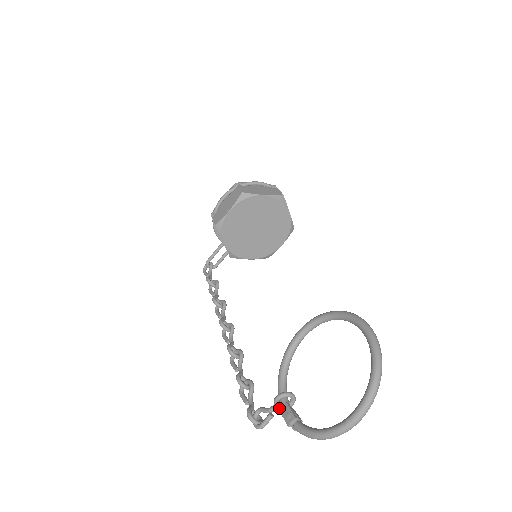
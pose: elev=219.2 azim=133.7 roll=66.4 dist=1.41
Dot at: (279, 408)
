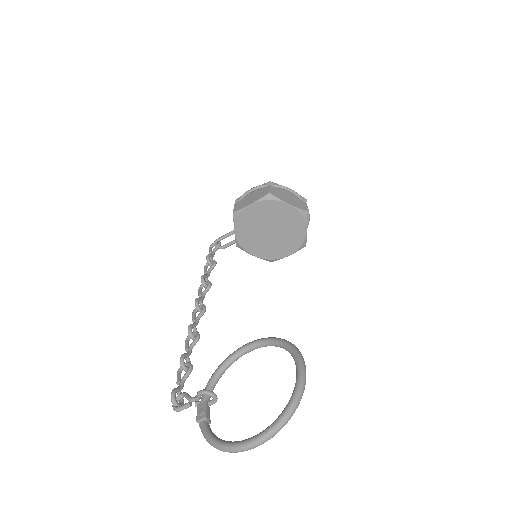
Dot at: (199, 401)
